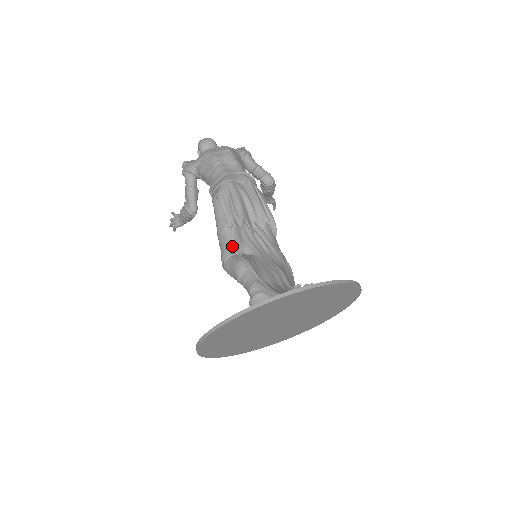
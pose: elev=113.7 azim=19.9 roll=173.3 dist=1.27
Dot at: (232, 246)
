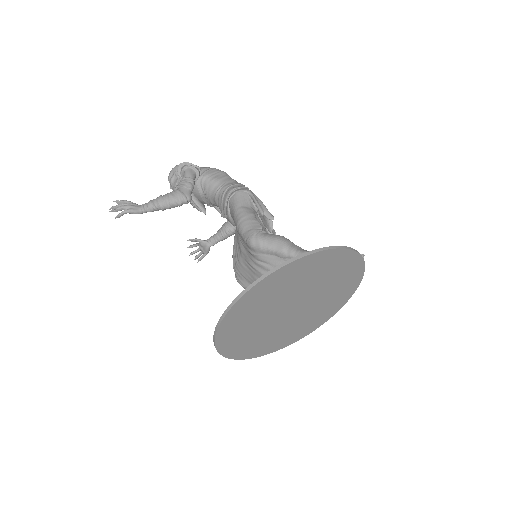
Dot at: (263, 228)
